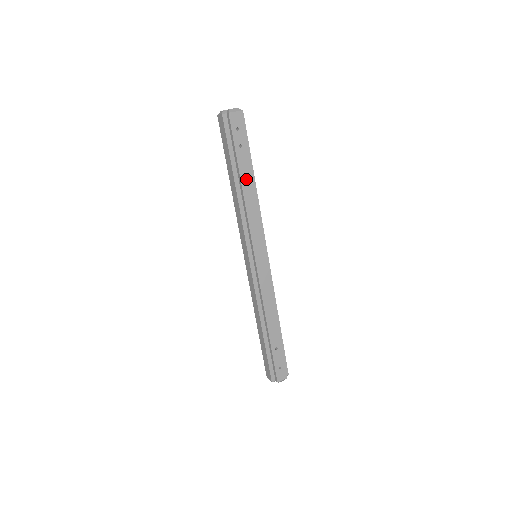
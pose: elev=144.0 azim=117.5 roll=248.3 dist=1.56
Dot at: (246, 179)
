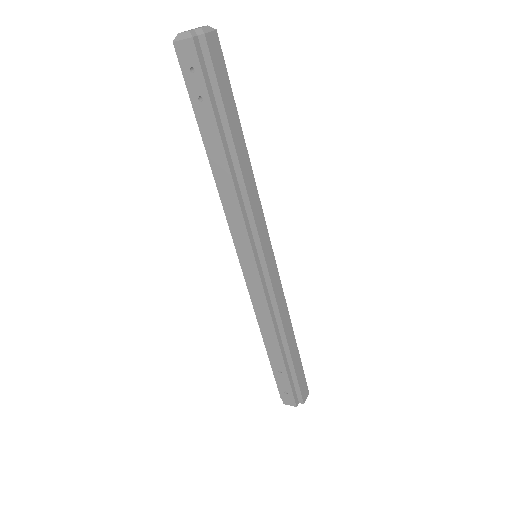
Dot at: (216, 152)
